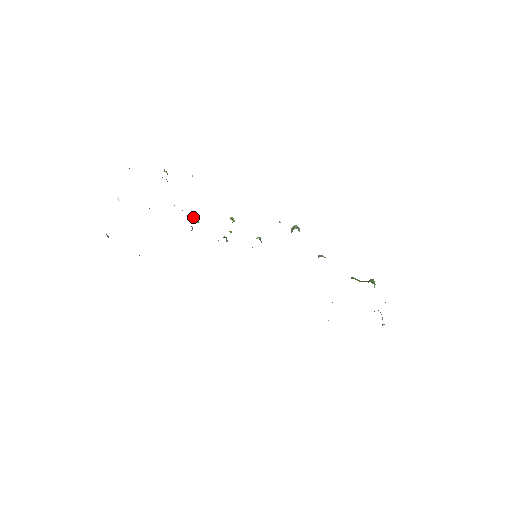
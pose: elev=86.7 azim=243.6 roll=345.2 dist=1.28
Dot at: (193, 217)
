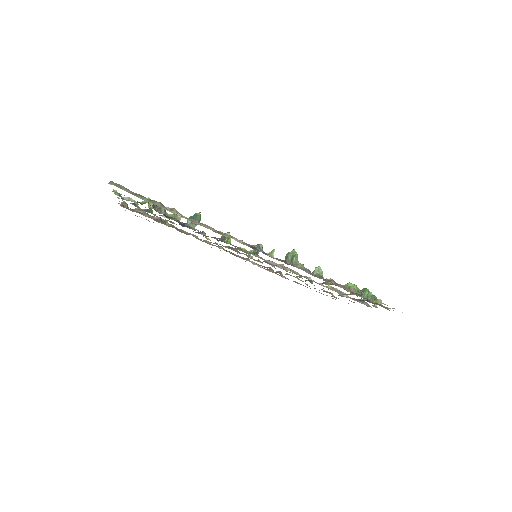
Dot at: (192, 223)
